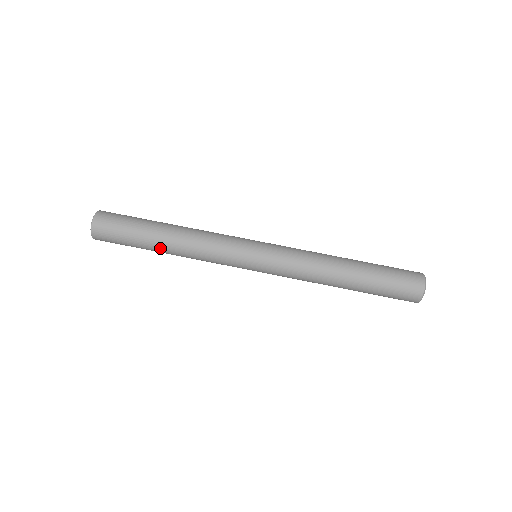
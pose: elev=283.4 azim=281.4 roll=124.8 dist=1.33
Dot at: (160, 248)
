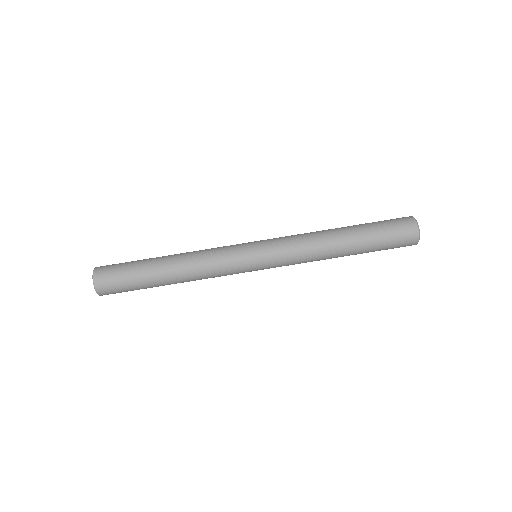
Dot at: occluded
